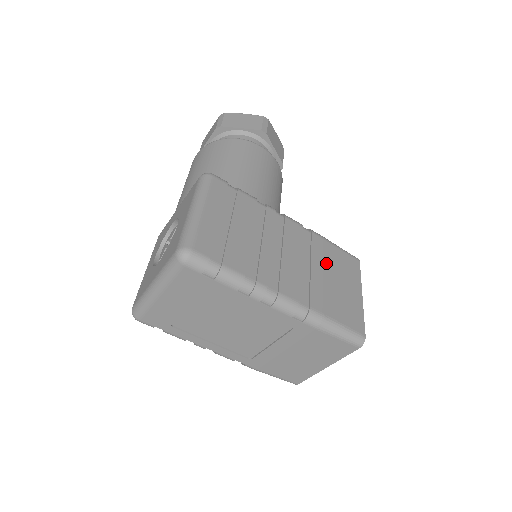
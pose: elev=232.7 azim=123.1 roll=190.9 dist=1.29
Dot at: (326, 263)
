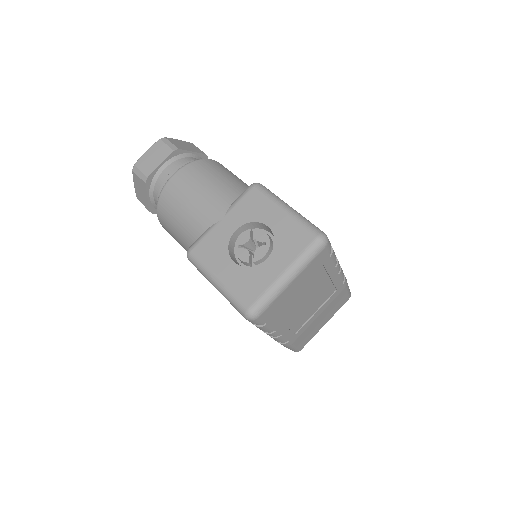
Dot at: occluded
